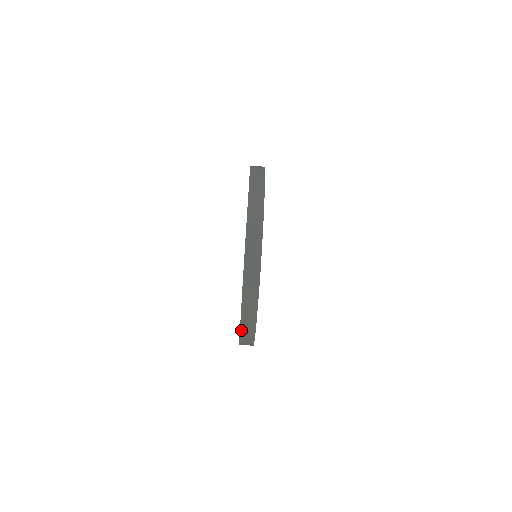
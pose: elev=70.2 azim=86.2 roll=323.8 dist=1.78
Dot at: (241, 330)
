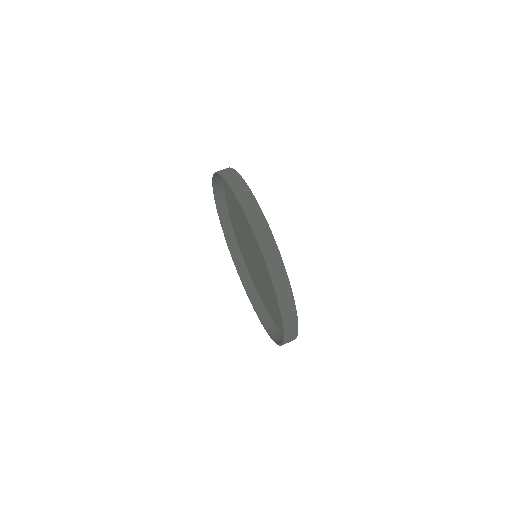
Dot at: (237, 196)
